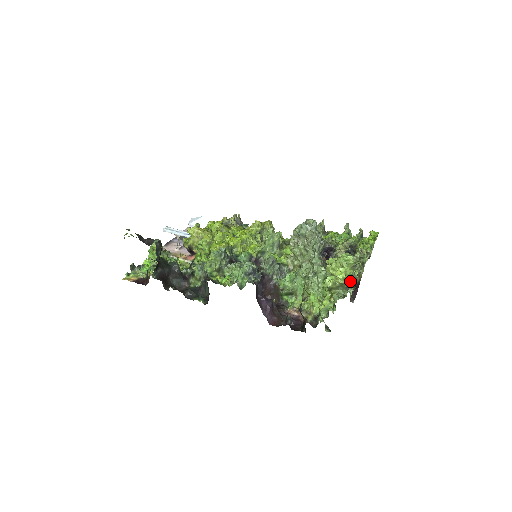
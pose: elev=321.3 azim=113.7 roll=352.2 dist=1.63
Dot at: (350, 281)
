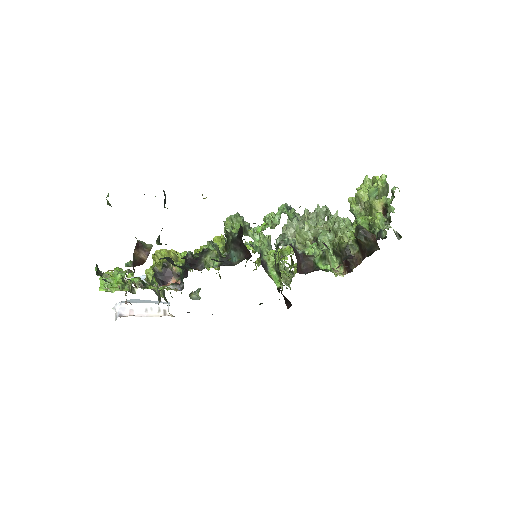
Dot at: (387, 189)
